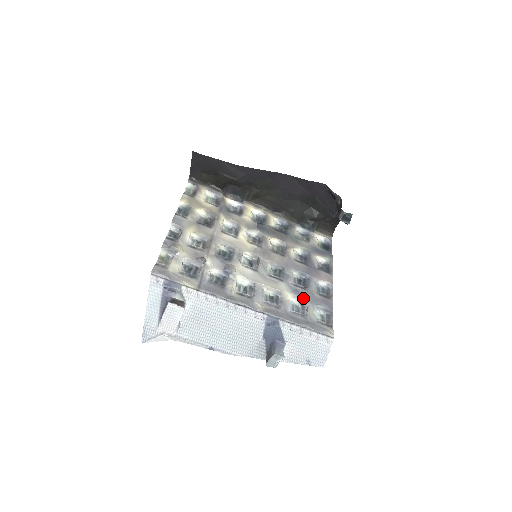
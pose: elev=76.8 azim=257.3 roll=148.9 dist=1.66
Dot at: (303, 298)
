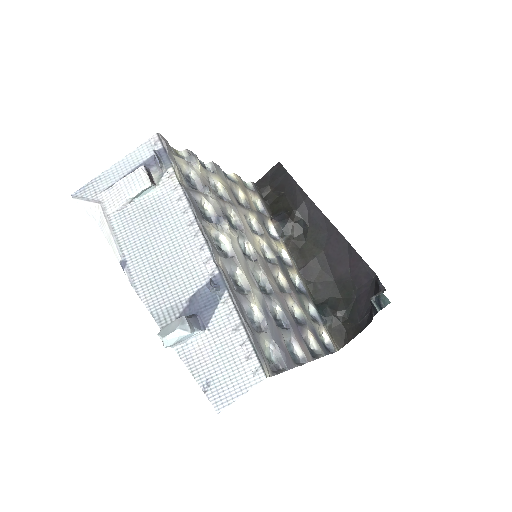
Dot at: (268, 322)
